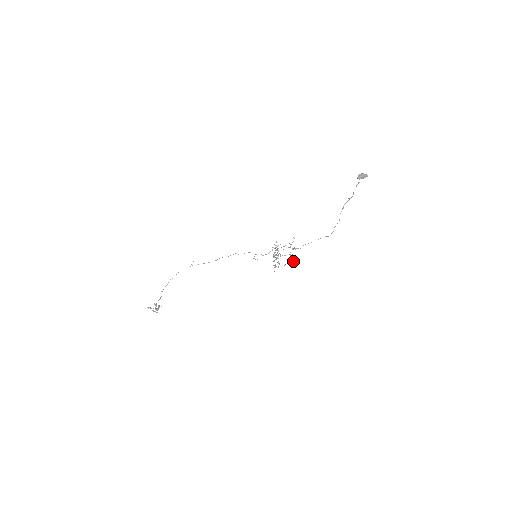
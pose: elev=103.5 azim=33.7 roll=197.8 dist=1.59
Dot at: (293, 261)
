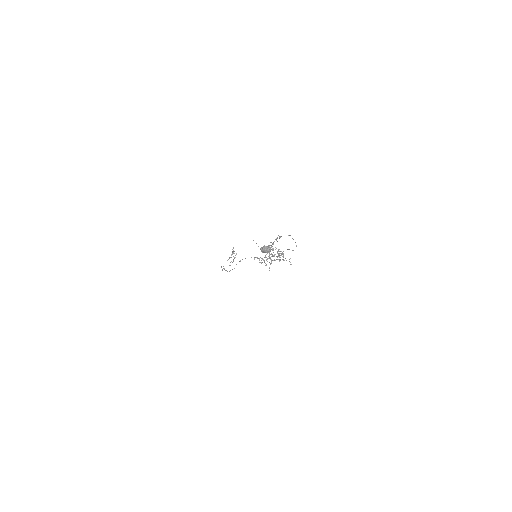
Dot at: (290, 264)
